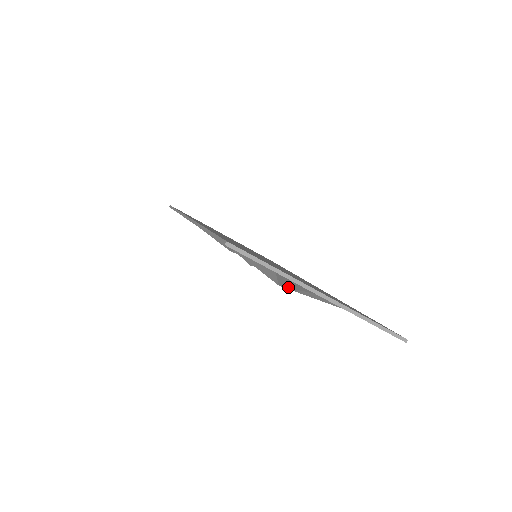
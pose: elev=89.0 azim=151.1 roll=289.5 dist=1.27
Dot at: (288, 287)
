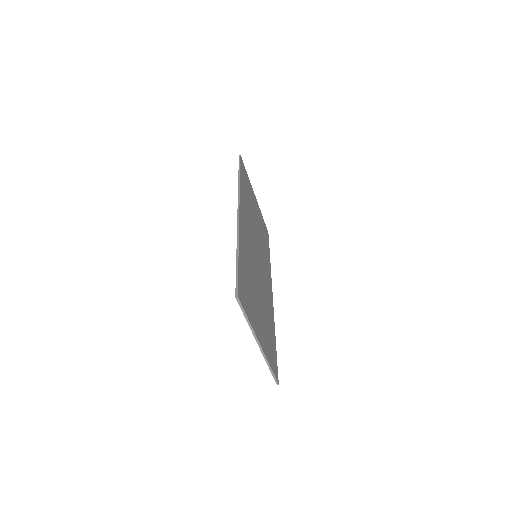
Dot at: occluded
